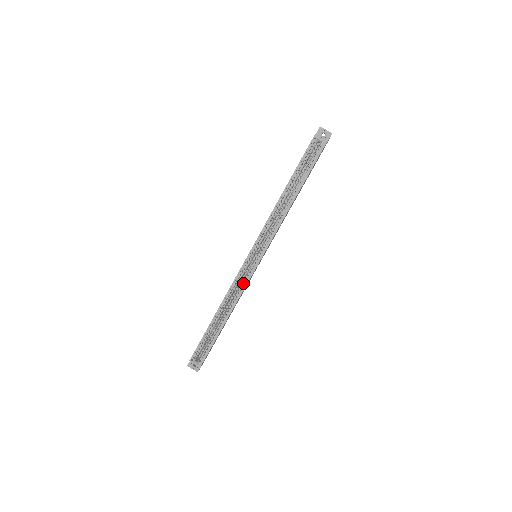
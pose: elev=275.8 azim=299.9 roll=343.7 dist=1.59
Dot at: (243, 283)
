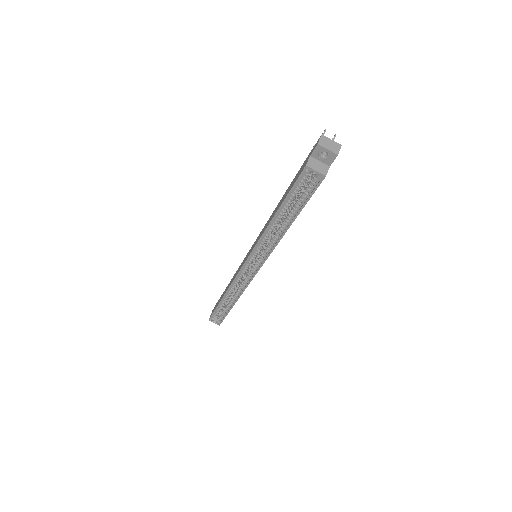
Dot at: (244, 283)
